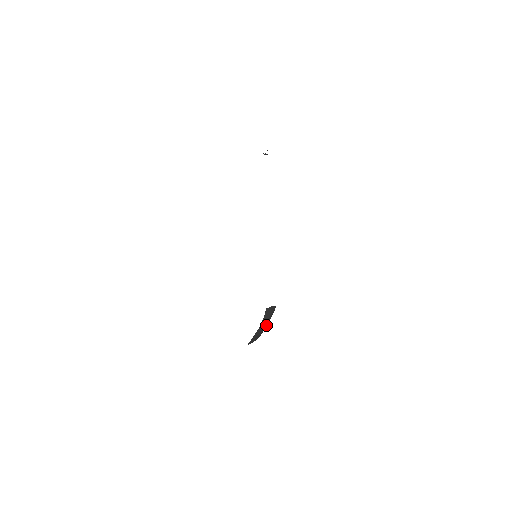
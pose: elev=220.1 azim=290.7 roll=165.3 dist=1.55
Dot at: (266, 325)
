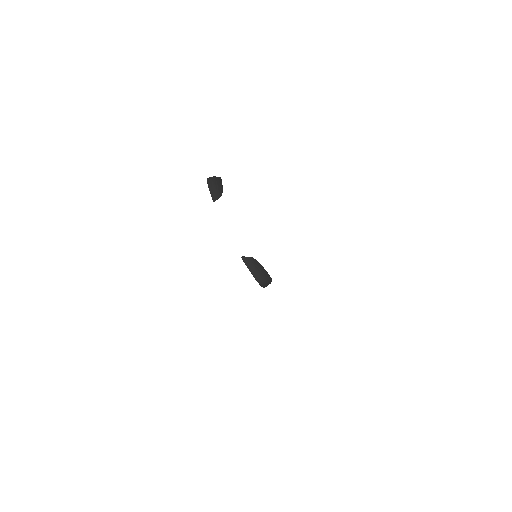
Dot at: (216, 182)
